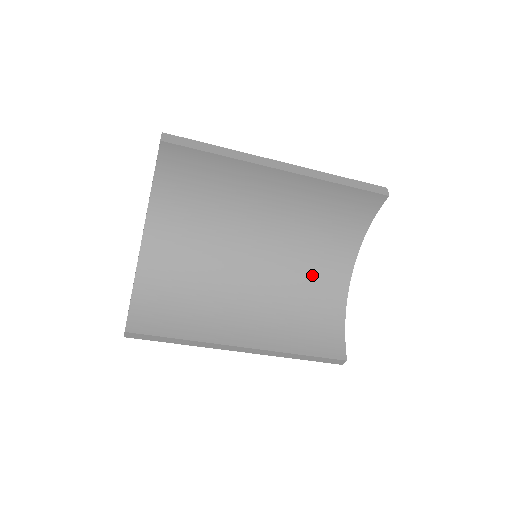
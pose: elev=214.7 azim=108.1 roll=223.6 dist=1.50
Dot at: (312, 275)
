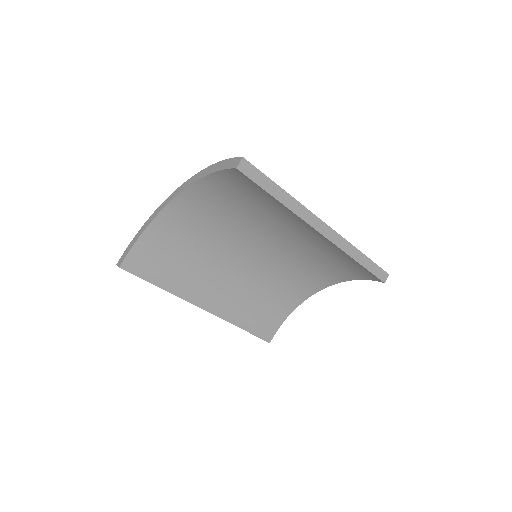
Dot at: (289, 280)
